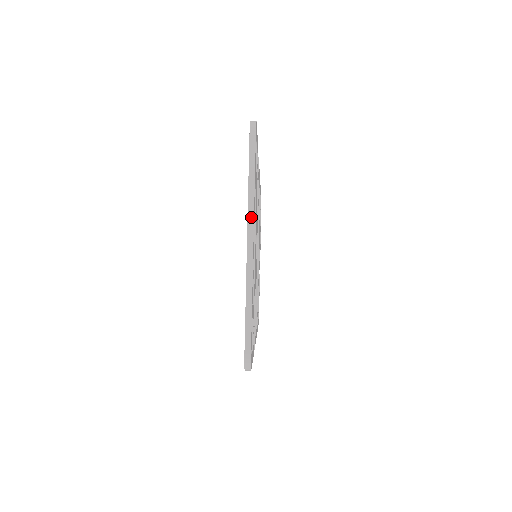
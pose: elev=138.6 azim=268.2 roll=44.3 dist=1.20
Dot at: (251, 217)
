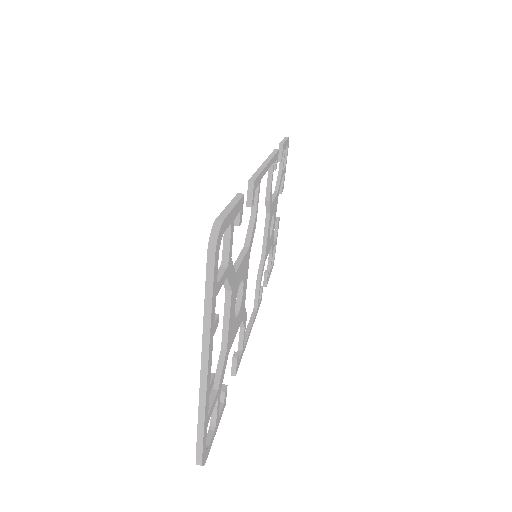
Dot at: (206, 344)
